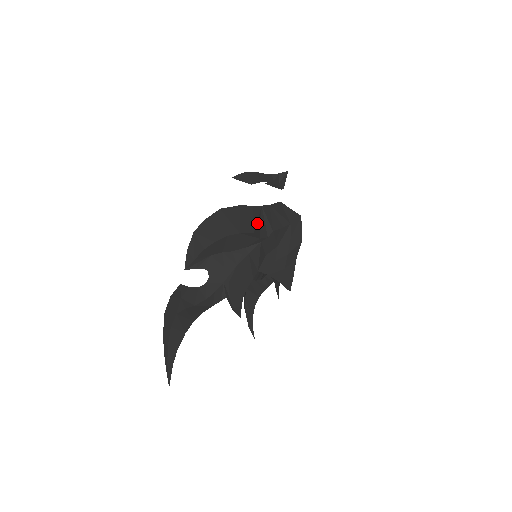
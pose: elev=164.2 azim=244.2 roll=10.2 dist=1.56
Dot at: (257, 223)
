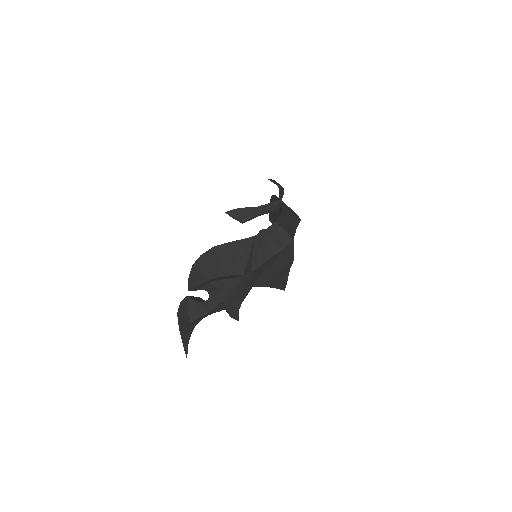
Dot at: (248, 260)
